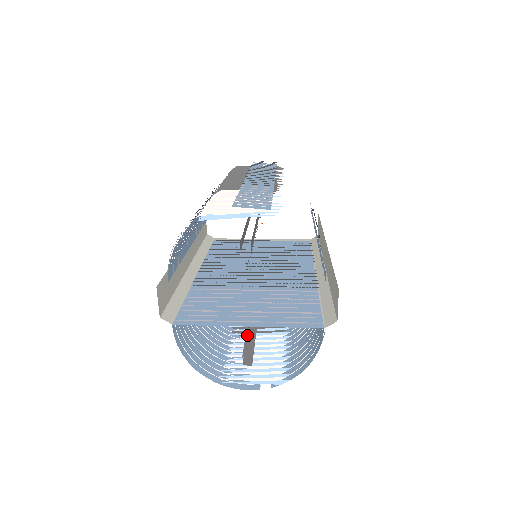
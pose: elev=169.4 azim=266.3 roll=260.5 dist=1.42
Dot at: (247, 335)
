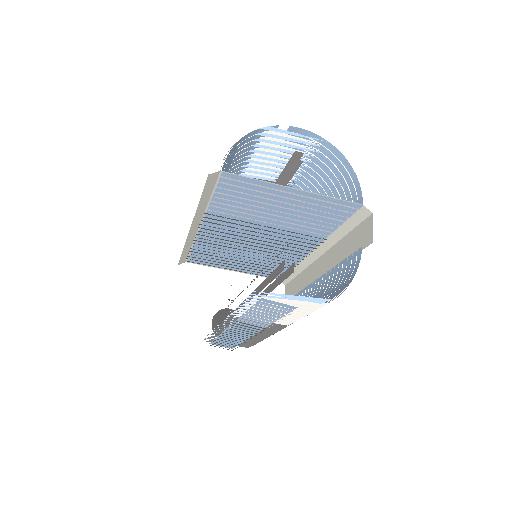
Dot at: occluded
